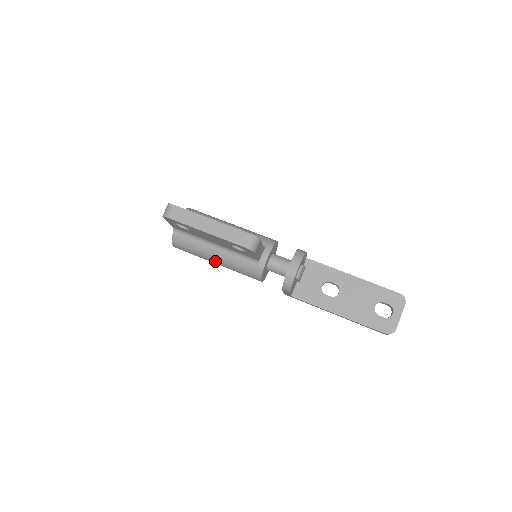
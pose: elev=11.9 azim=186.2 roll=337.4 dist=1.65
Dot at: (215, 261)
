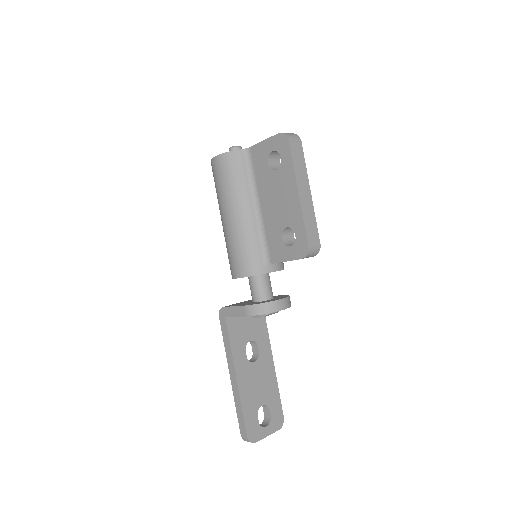
Dot at: (233, 214)
